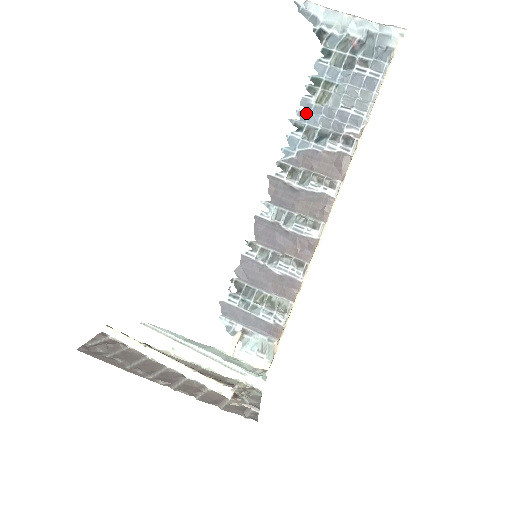
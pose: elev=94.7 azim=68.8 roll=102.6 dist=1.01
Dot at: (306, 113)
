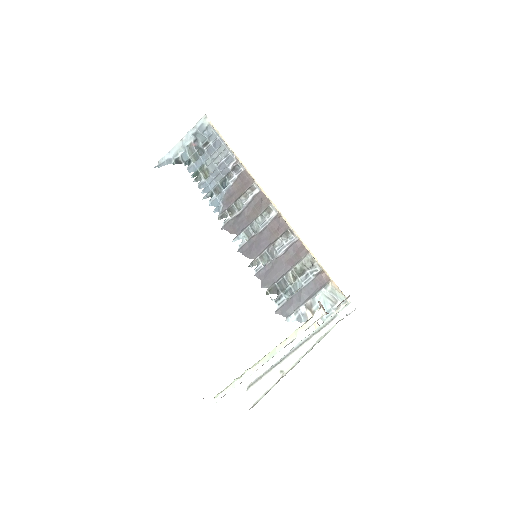
Dot at: (206, 187)
